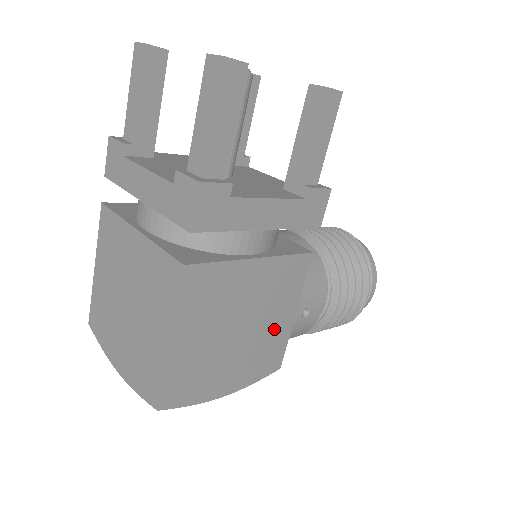
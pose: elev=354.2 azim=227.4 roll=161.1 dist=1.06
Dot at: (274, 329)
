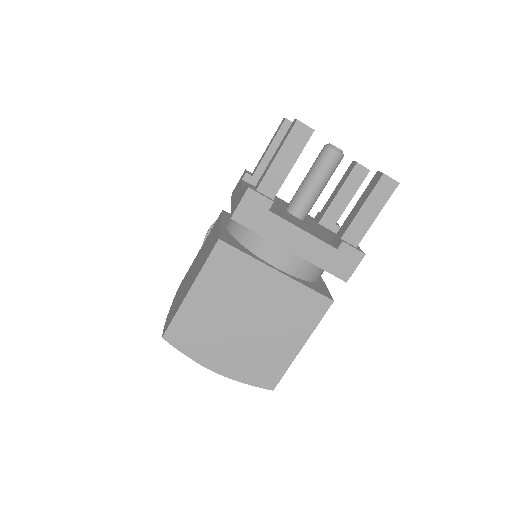
Dot at: occluded
